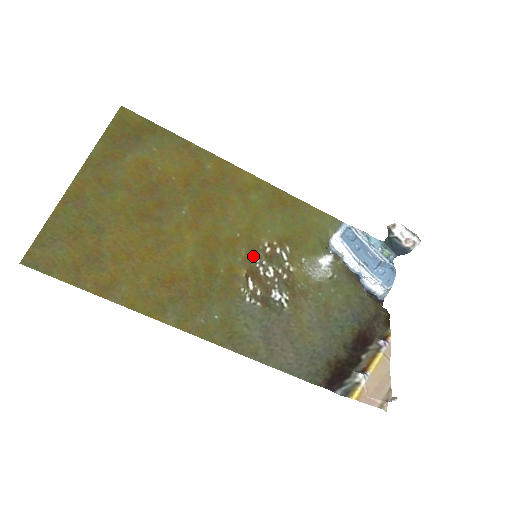
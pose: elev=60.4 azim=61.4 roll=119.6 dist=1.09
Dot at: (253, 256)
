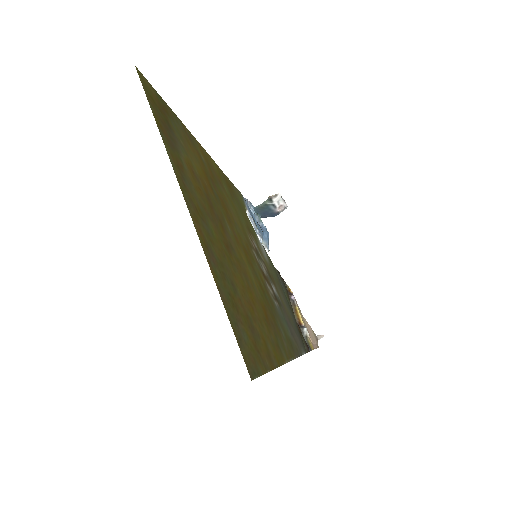
Dot at: (256, 257)
